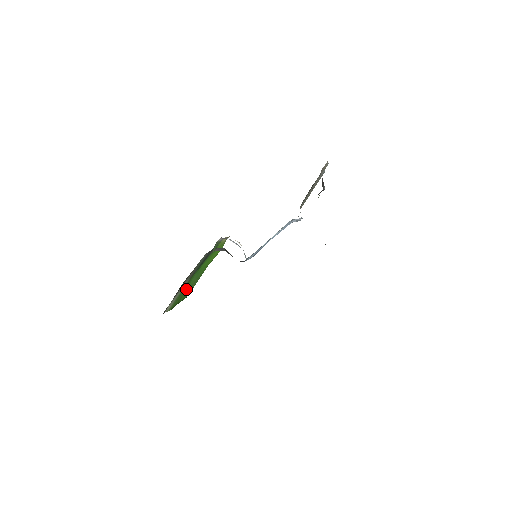
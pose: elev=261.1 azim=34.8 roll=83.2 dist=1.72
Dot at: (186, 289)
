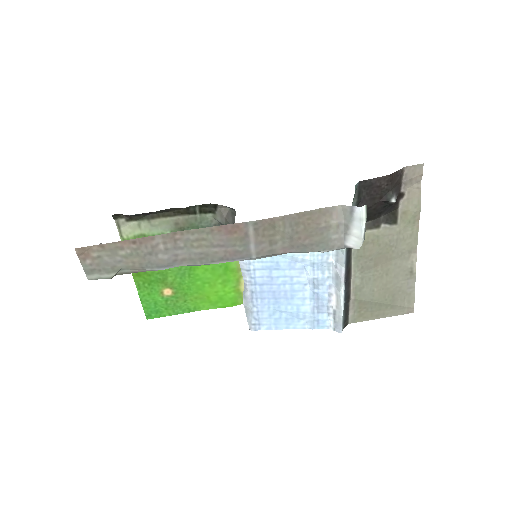
Dot at: occluded
